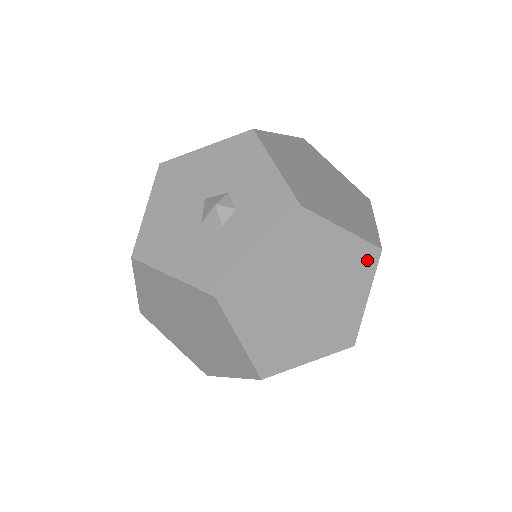
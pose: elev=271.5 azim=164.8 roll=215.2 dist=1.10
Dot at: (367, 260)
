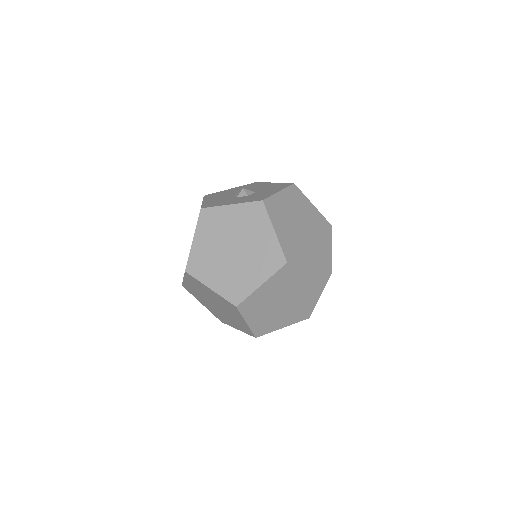
Dot at: (275, 261)
